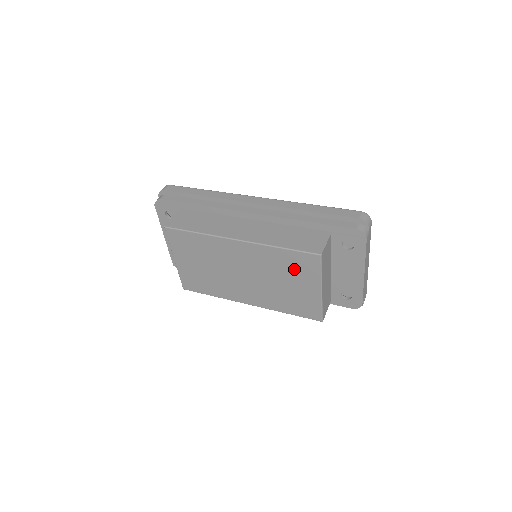
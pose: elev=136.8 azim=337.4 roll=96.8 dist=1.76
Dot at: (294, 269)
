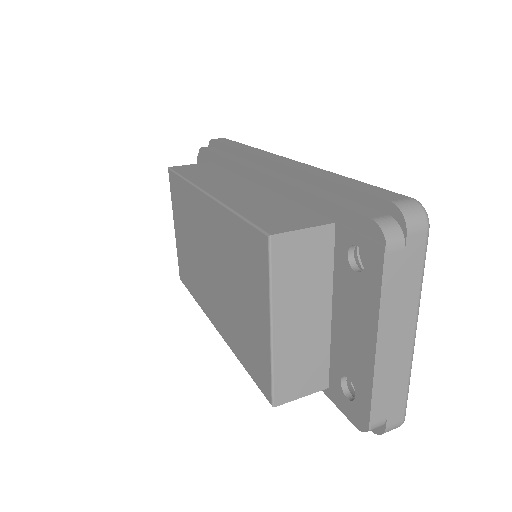
Dot at: (245, 265)
